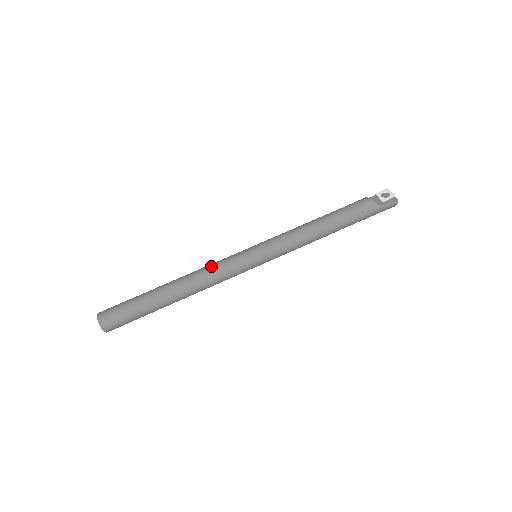
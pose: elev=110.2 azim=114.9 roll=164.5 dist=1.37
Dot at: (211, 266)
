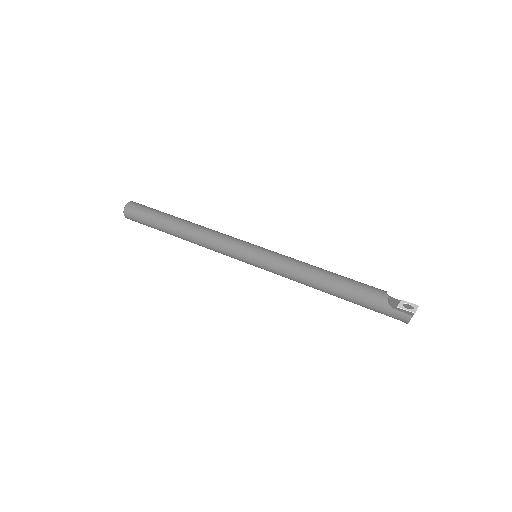
Dot at: (219, 232)
